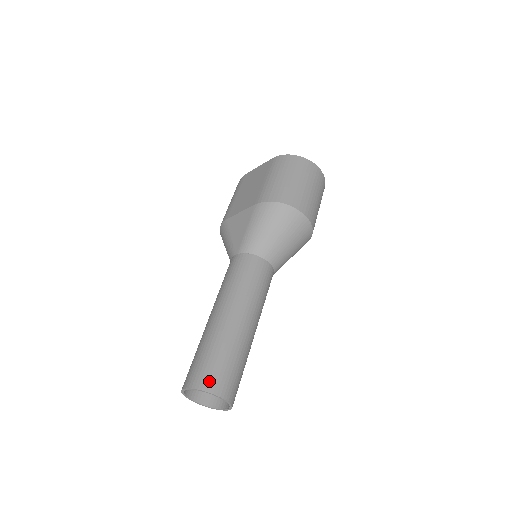
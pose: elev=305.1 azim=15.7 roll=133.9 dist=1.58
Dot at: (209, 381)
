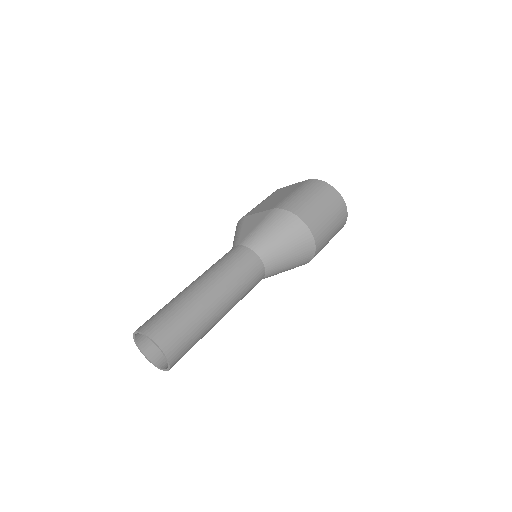
Dot at: (159, 332)
